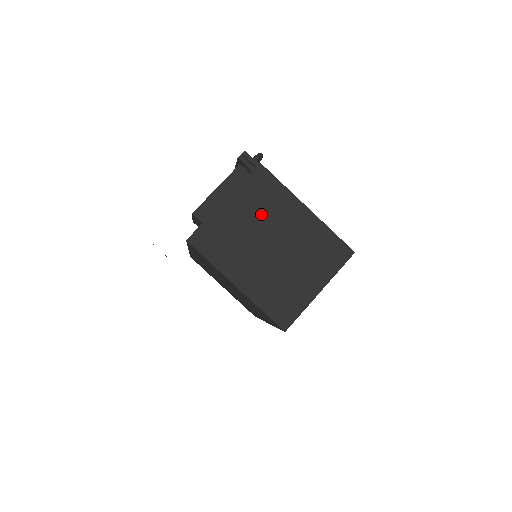
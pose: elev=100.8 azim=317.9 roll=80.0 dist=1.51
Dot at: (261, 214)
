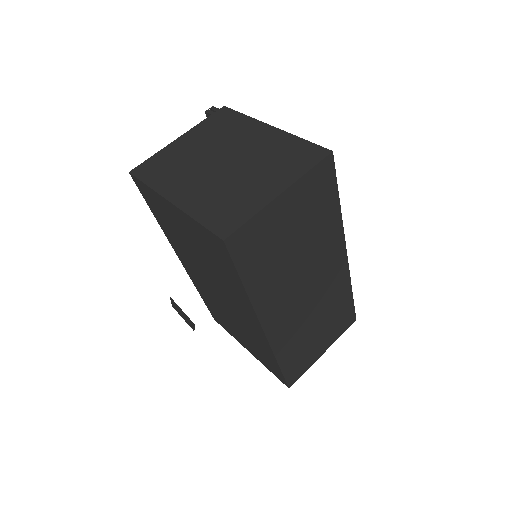
Dot at: (216, 140)
